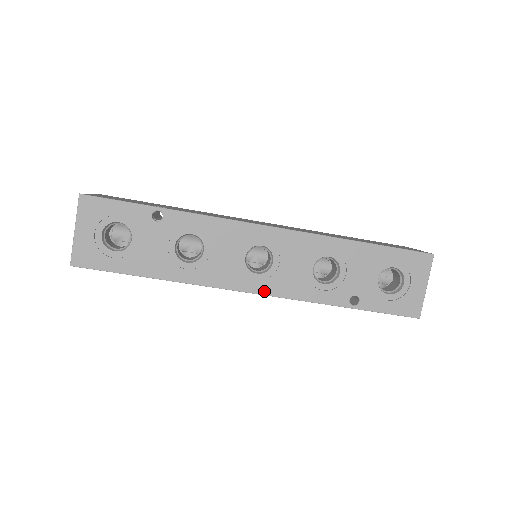
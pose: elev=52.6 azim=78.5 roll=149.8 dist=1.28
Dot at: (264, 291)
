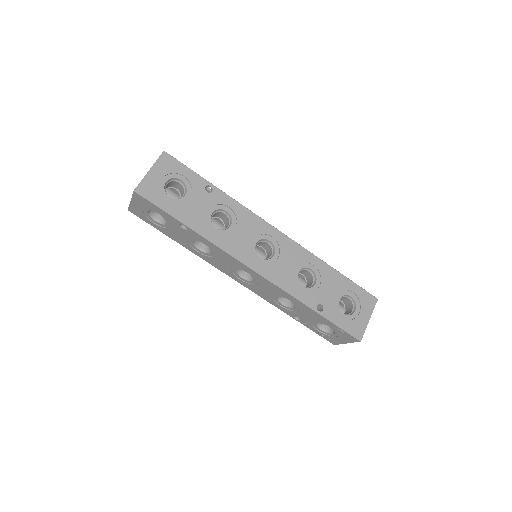
Dot at: (262, 272)
